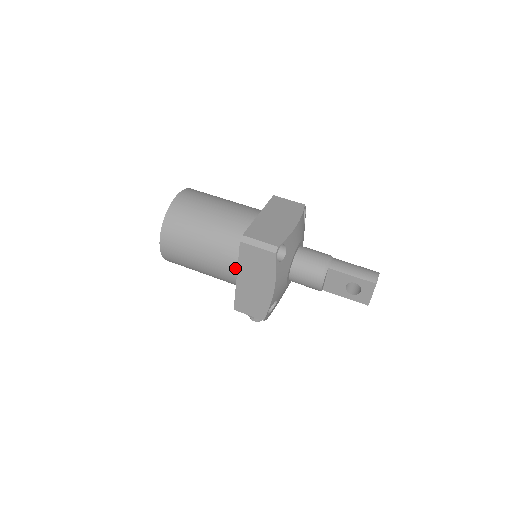
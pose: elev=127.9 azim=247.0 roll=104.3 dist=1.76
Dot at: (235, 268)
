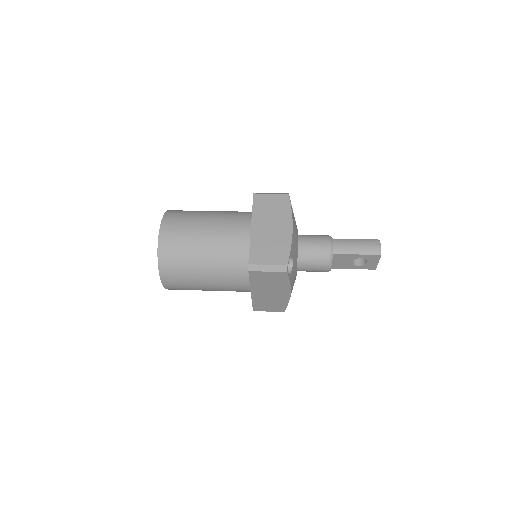
Dot at: (246, 285)
